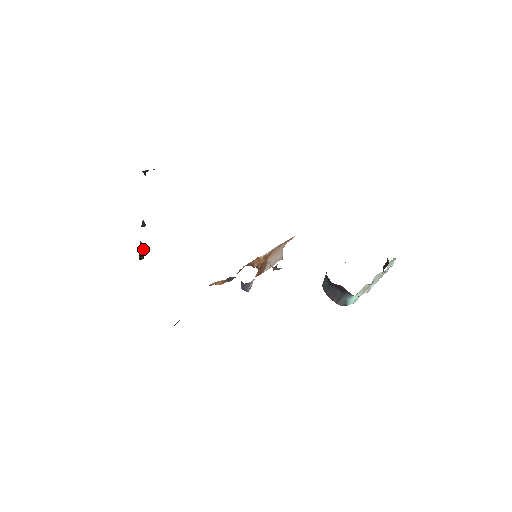
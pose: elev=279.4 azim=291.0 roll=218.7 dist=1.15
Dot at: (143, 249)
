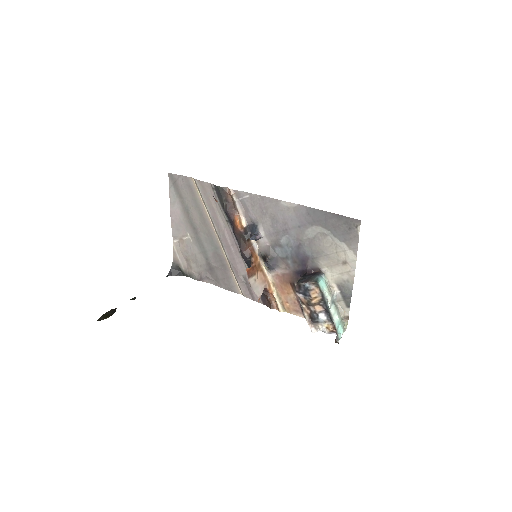
Dot at: (112, 313)
